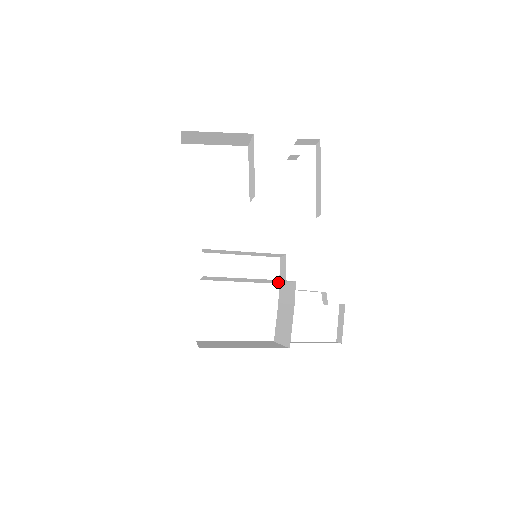
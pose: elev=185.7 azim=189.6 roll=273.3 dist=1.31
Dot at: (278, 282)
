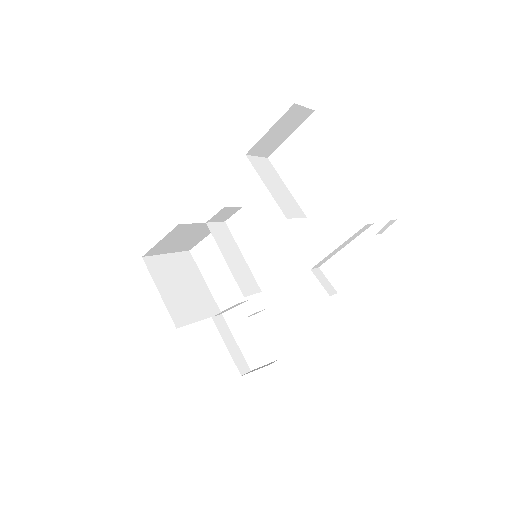
Dot at: (245, 290)
